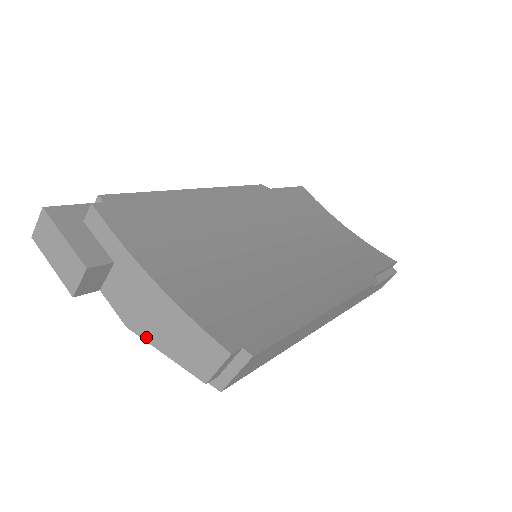
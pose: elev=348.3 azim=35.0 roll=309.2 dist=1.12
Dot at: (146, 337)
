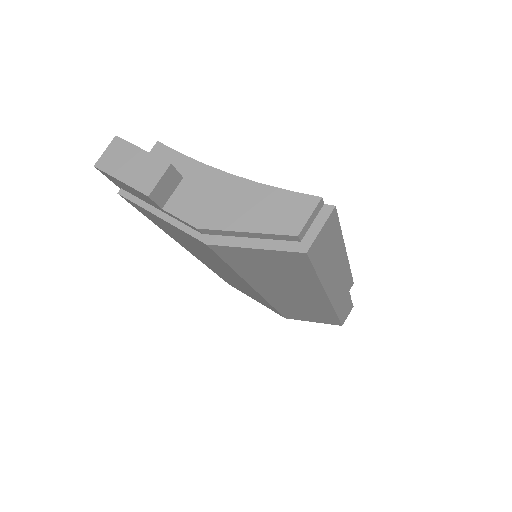
Dot at: (223, 226)
